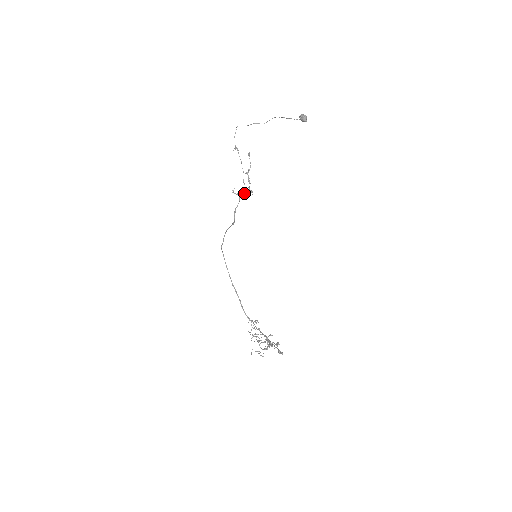
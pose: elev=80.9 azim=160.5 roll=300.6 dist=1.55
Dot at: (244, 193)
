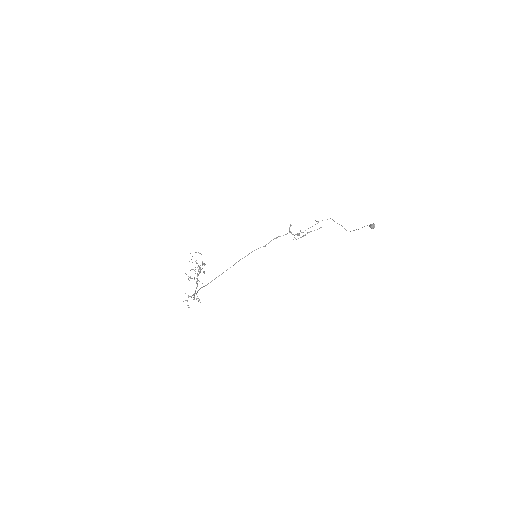
Dot at: occluded
